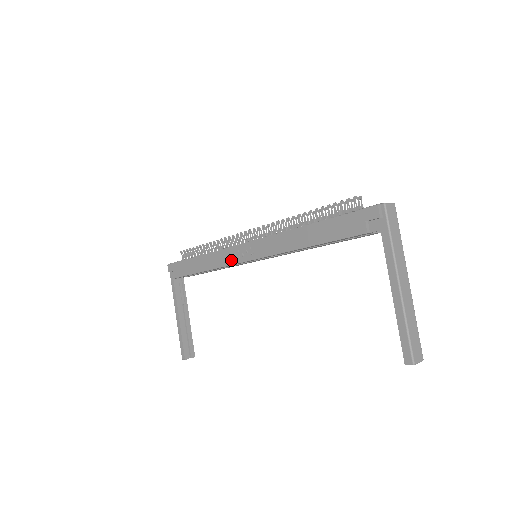
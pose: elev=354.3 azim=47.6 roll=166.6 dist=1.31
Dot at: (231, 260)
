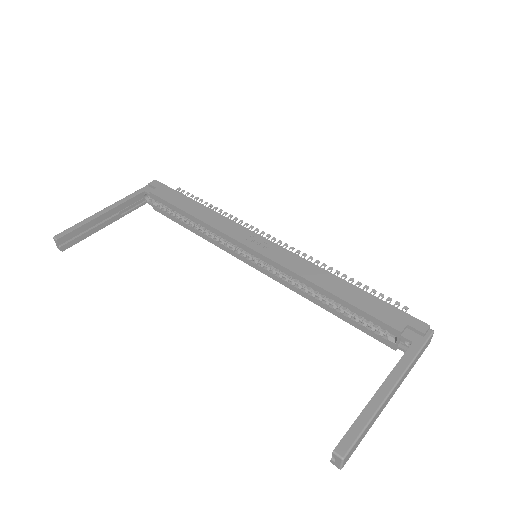
Dot at: (234, 234)
